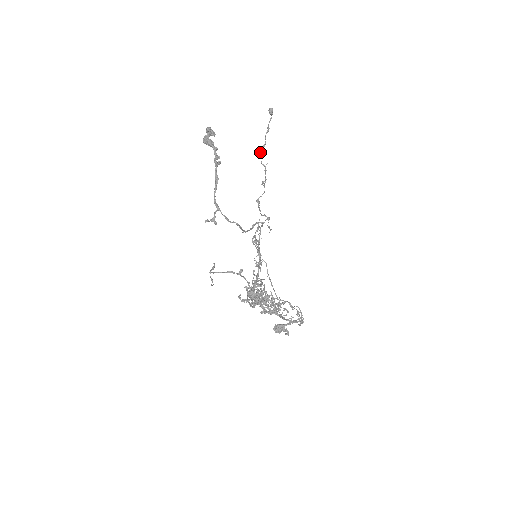
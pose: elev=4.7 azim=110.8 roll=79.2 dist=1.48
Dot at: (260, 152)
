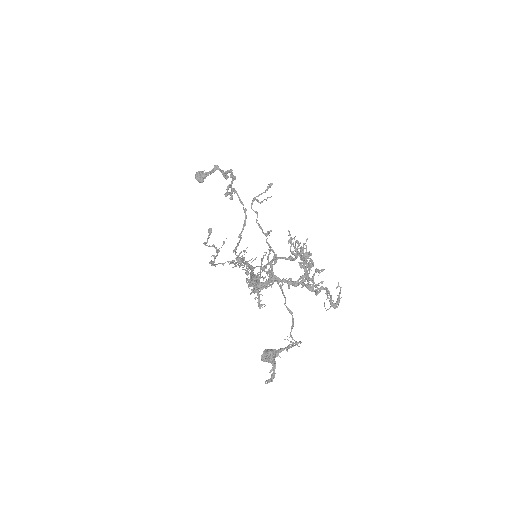
Dot at: (205, 243)
